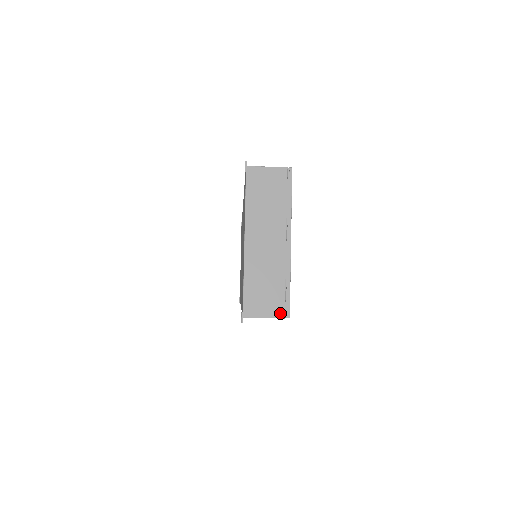
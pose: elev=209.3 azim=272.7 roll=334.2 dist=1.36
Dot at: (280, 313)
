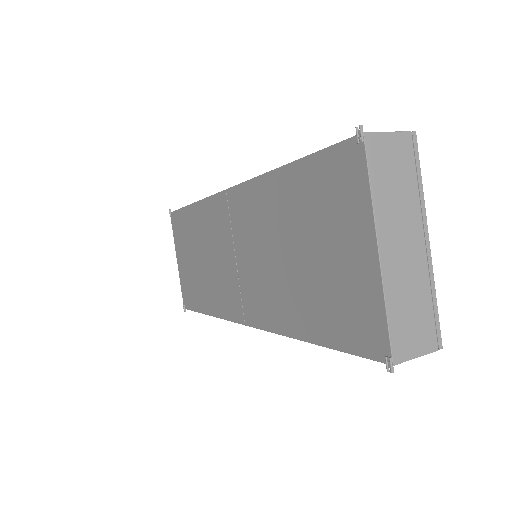
Dot at: (432, 345)
